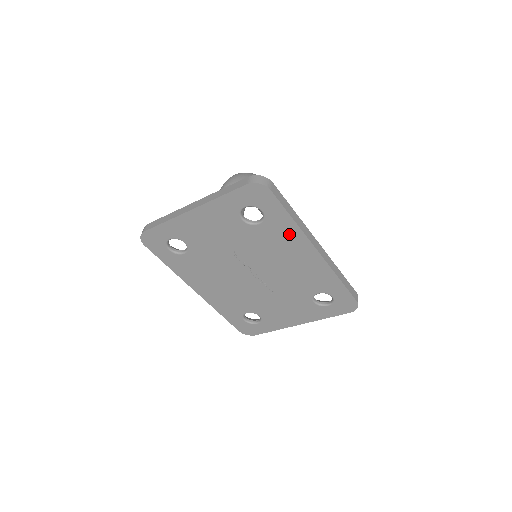
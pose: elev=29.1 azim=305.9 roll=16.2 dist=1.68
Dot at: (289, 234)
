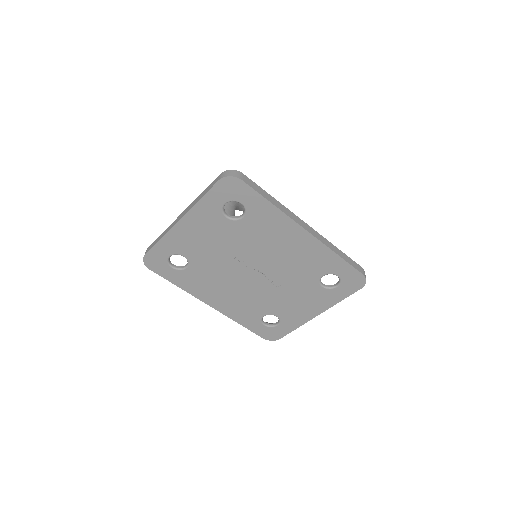
Dot at: (274, 220)
